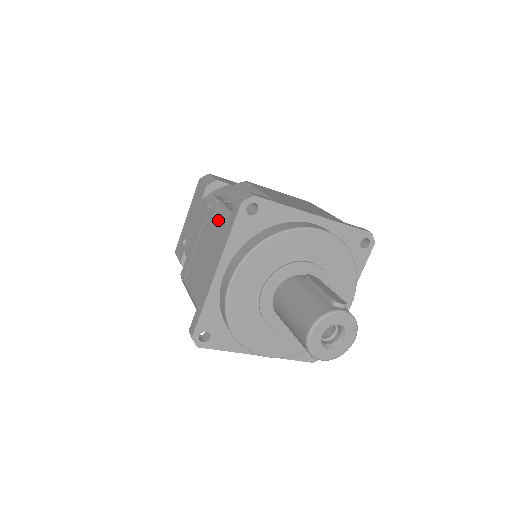
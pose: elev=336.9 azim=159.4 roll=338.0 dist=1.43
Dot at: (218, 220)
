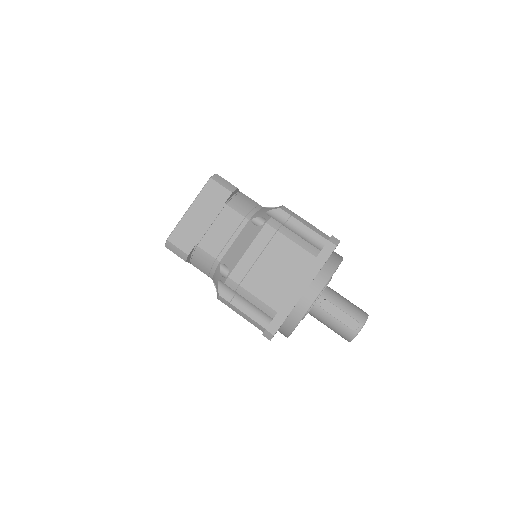
Dot at: occluded
